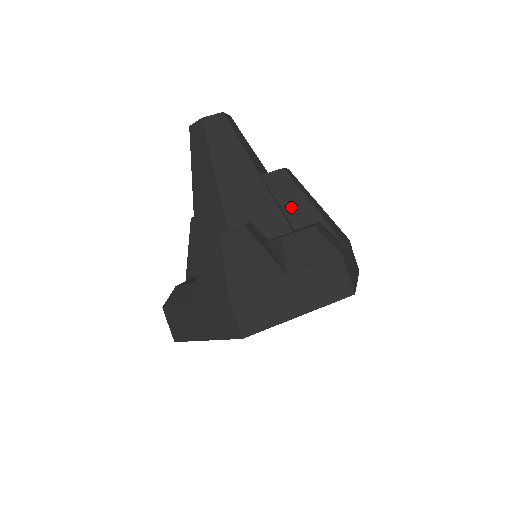
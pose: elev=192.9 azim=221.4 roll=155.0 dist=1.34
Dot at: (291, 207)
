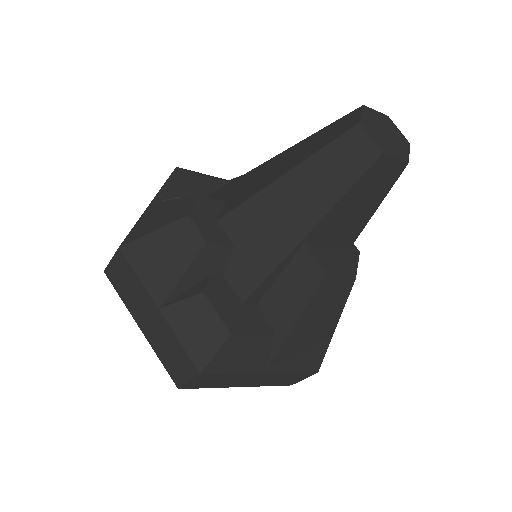
Dot at: (281, 295)
